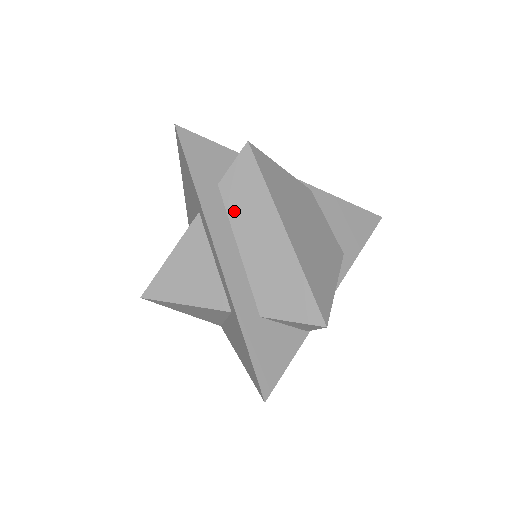
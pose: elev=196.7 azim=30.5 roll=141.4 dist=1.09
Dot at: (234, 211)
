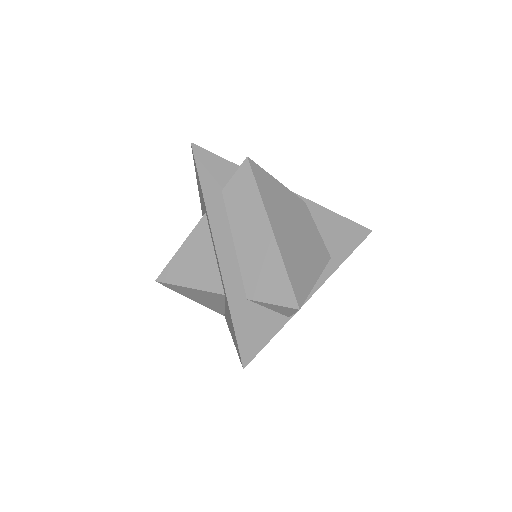
Dot at: (233, 212)
